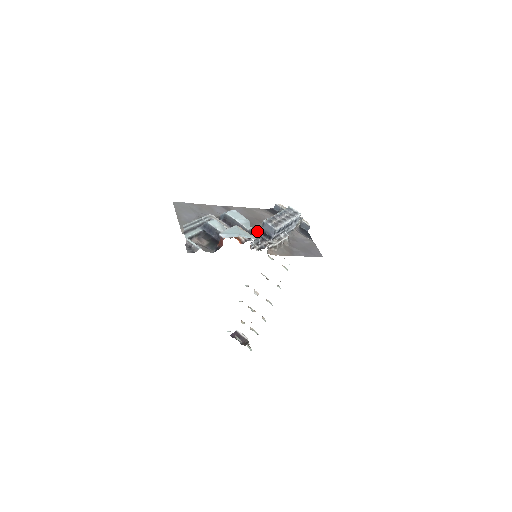
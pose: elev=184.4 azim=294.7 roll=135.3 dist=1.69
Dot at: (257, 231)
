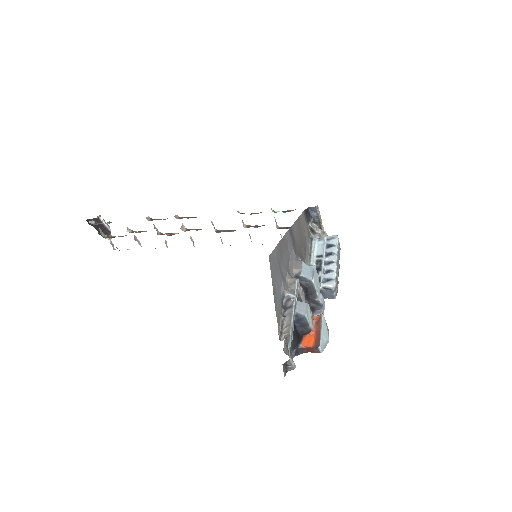
Dot at: (324, 304)
